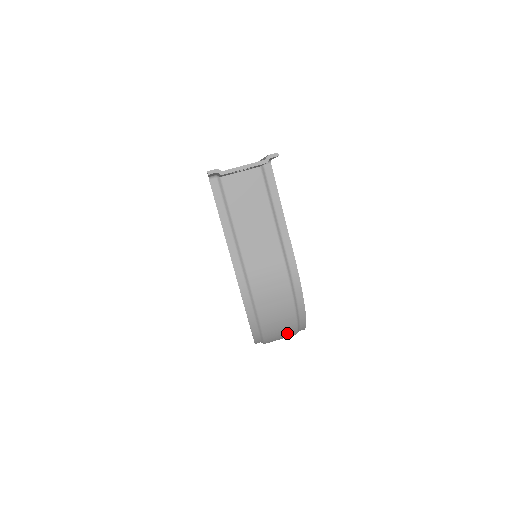
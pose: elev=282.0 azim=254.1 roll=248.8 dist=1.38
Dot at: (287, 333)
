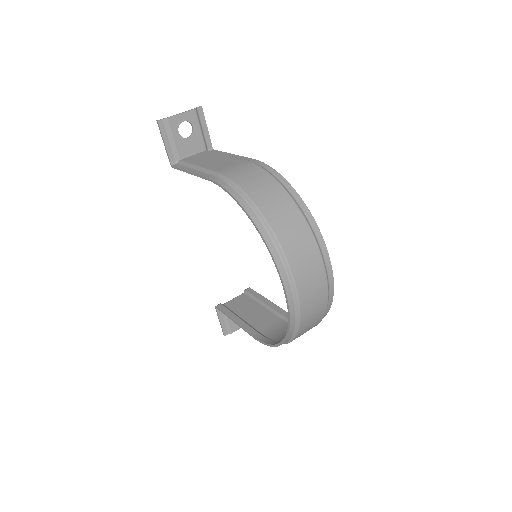
Dot at: (294, 221)
